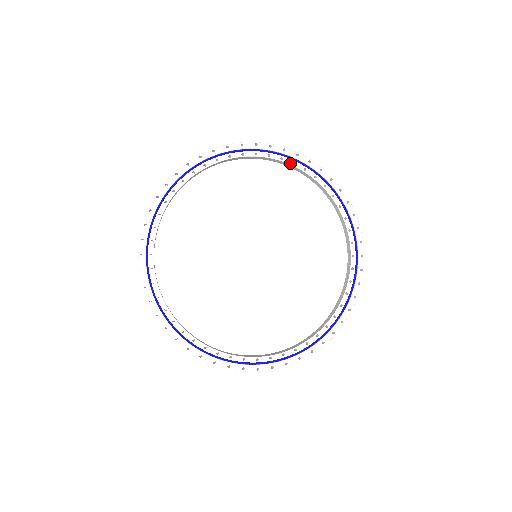
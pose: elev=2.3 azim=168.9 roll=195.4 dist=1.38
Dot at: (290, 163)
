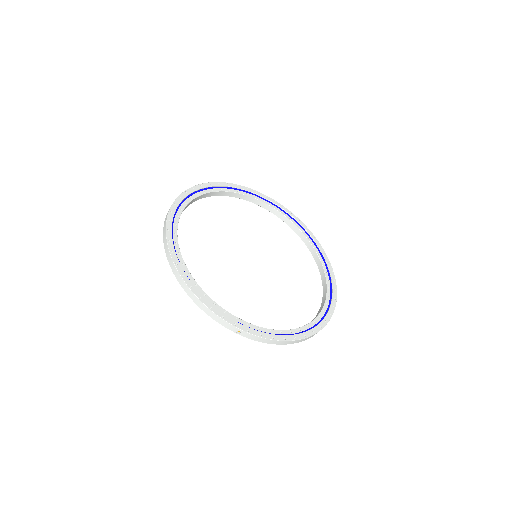
Dot at: (301, 230)
